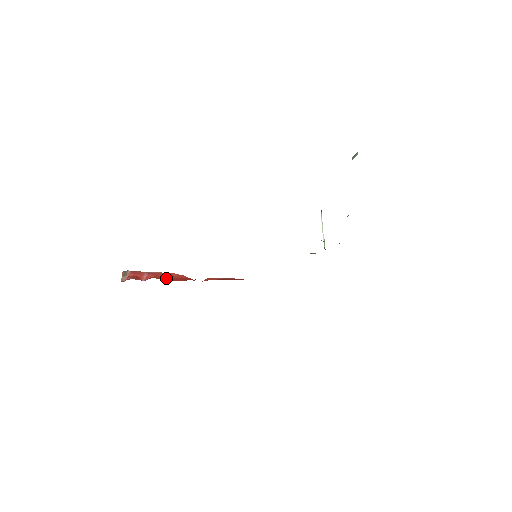
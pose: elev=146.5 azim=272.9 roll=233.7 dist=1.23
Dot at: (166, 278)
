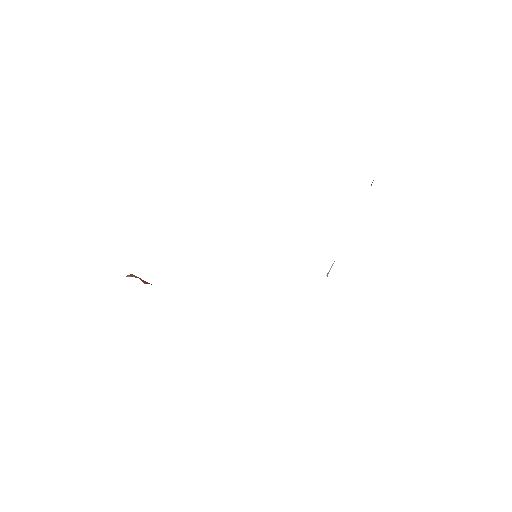
Dot at: occluded
